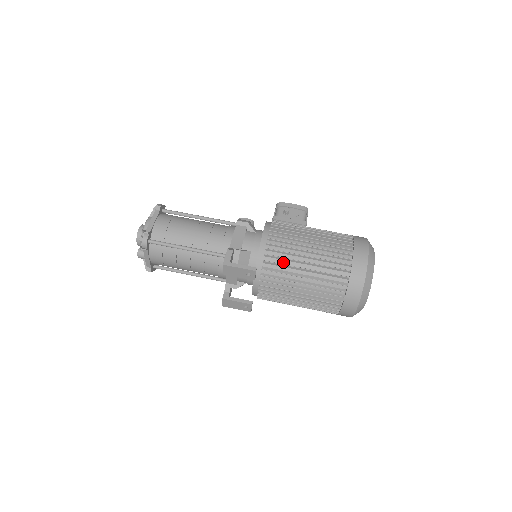
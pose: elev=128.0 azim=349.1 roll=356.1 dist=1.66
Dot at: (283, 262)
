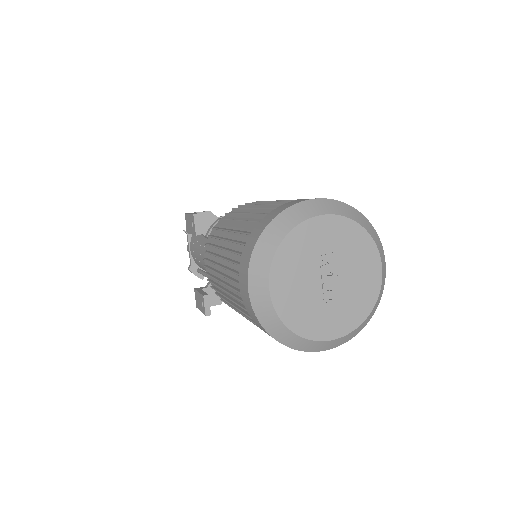
Dot at: occluded
